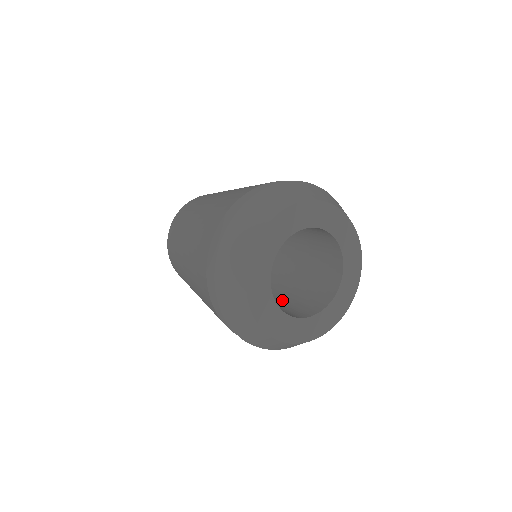
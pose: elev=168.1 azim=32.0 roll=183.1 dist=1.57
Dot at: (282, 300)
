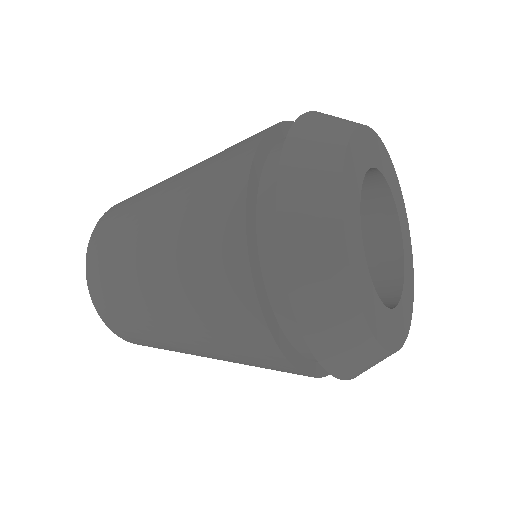
Dot at: occluded
